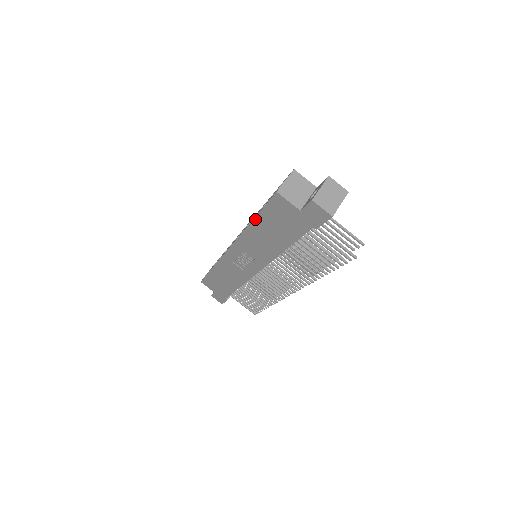
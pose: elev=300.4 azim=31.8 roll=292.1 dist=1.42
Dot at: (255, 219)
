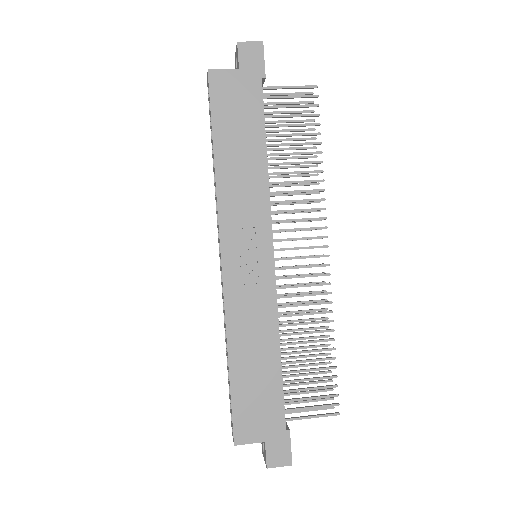
Dot at: (214, 143)
